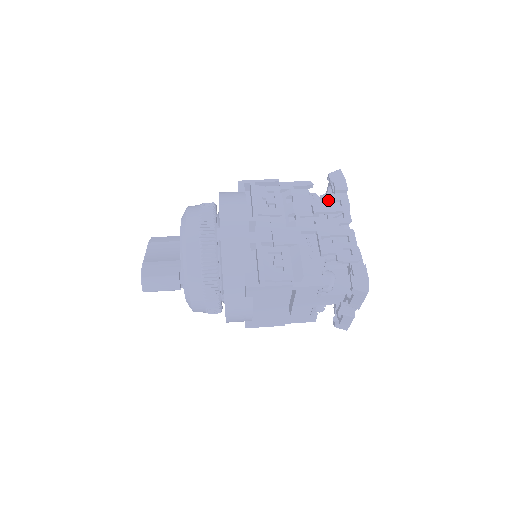
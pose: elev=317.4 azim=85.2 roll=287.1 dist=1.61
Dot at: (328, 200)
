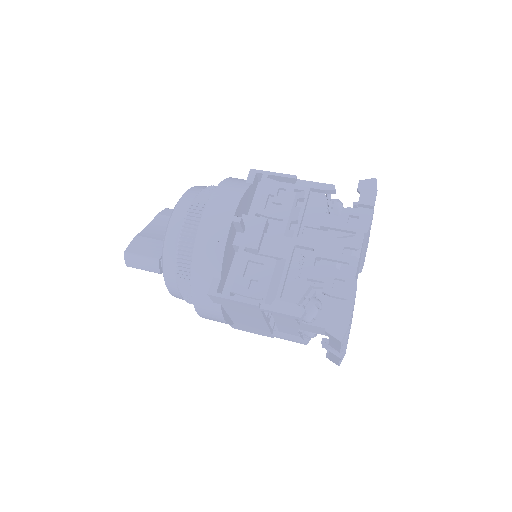
Dot at: (344, 214)
